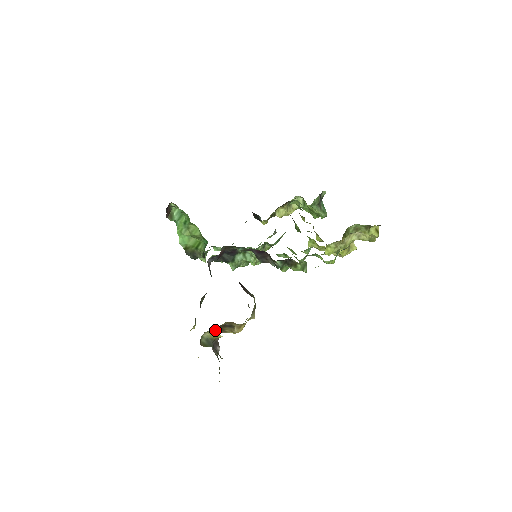
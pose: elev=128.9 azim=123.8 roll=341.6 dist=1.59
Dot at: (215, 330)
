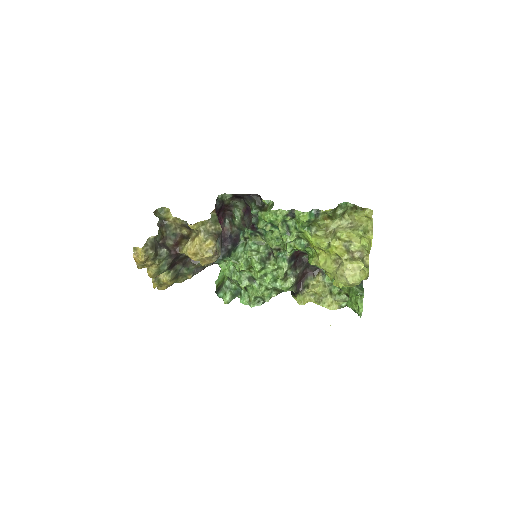
Dot at: (176, 243)
